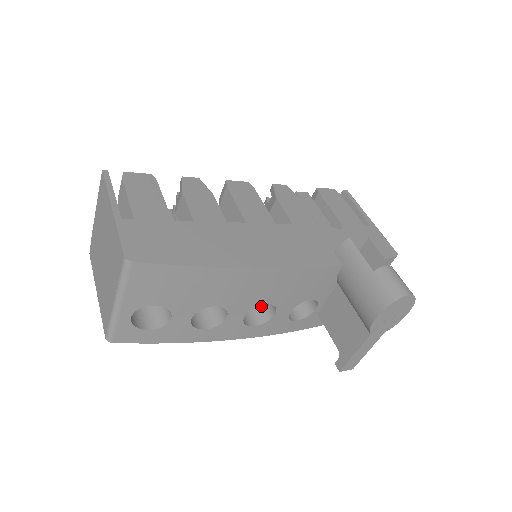
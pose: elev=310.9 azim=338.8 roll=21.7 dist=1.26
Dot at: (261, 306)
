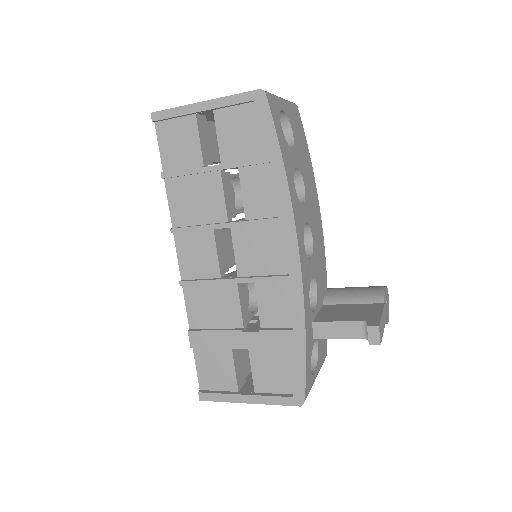
Dot at: occluded
